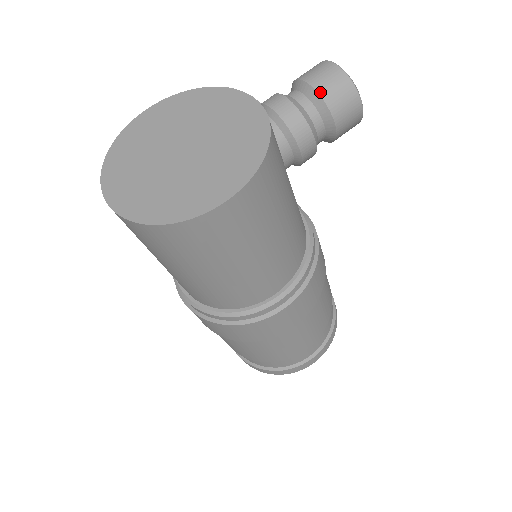
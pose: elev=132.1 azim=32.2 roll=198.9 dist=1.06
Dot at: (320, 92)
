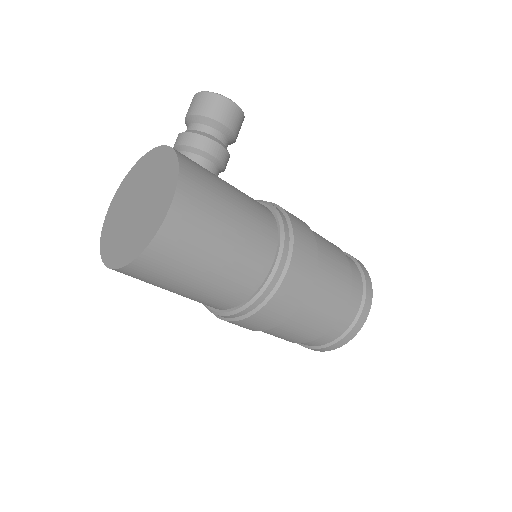
Dot at: (199, 114)
